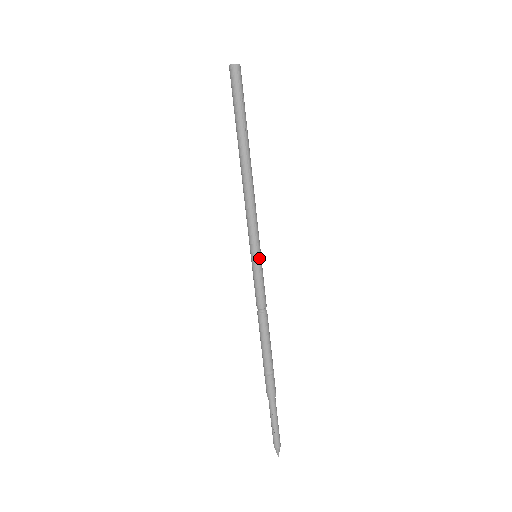
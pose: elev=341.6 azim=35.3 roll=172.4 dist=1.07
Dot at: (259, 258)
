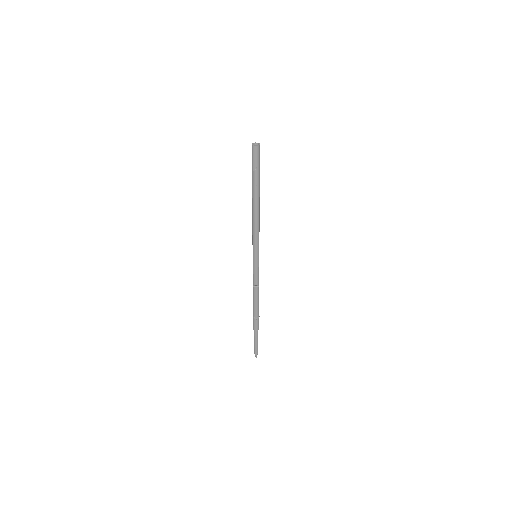
Dot at: (255, 259)
